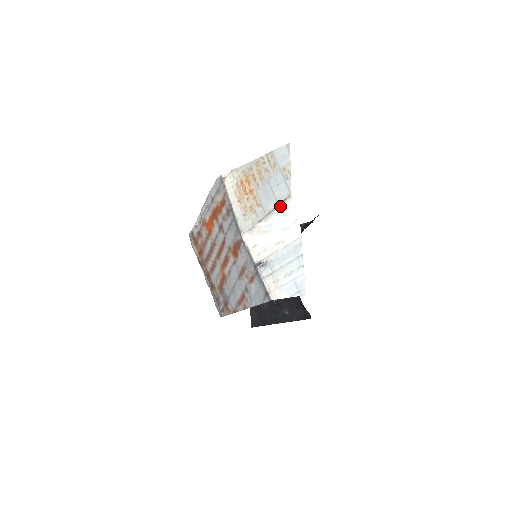
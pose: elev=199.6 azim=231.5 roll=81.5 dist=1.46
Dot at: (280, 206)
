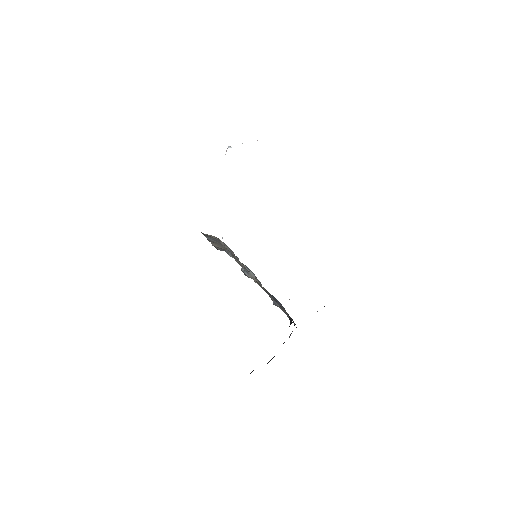
Dot at: occluded
